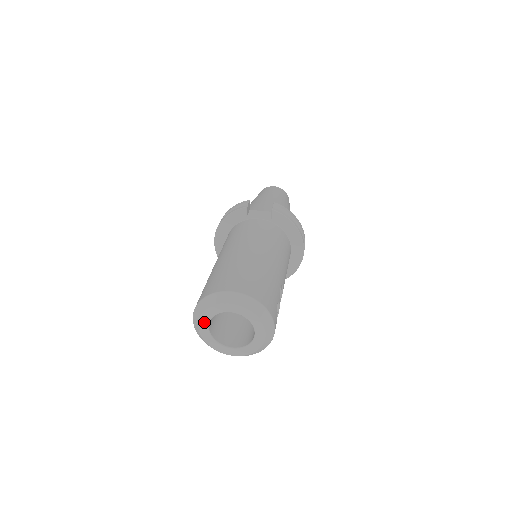
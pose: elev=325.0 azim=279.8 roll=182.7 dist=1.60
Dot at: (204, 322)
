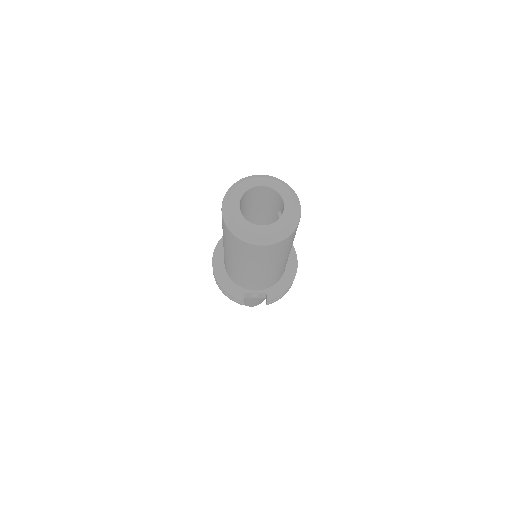
Dot at: (235, 199)
